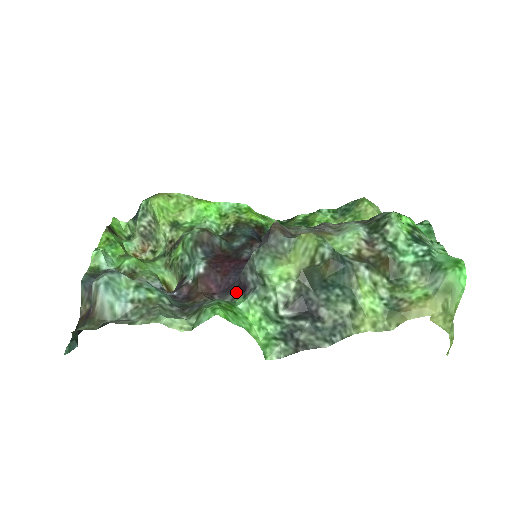
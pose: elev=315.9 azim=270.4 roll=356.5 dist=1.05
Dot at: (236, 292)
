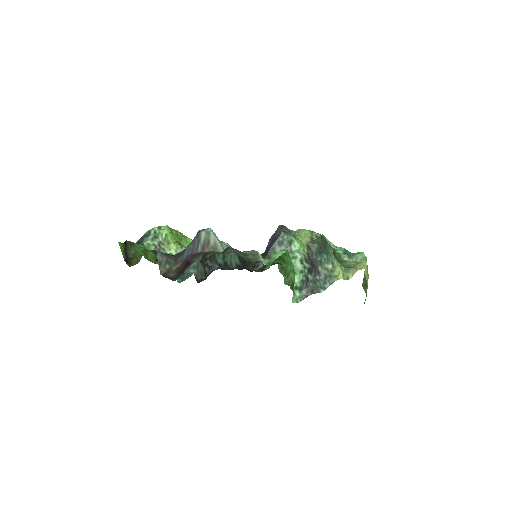
Dot at: occluded
